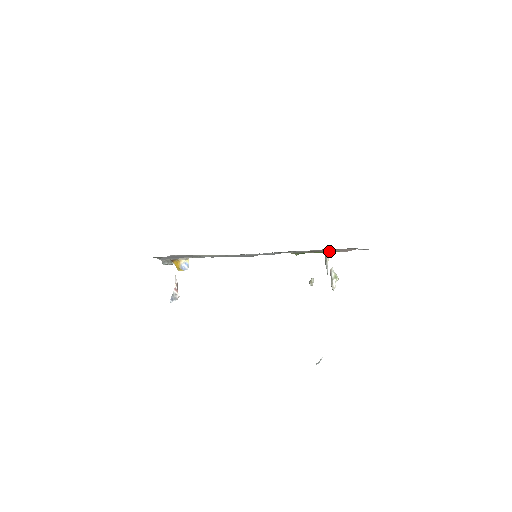
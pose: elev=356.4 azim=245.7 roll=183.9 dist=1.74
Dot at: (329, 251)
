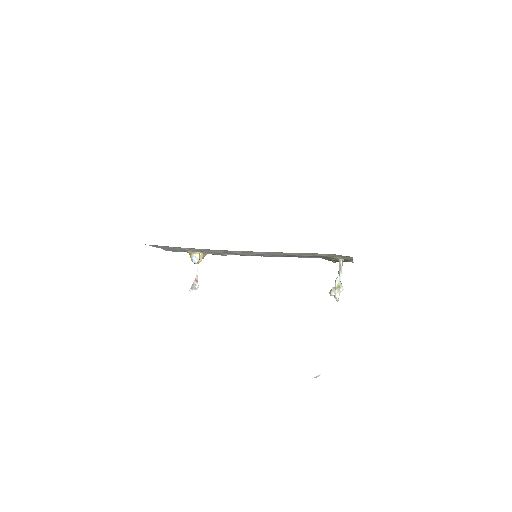
Dot at: (337, 258)
